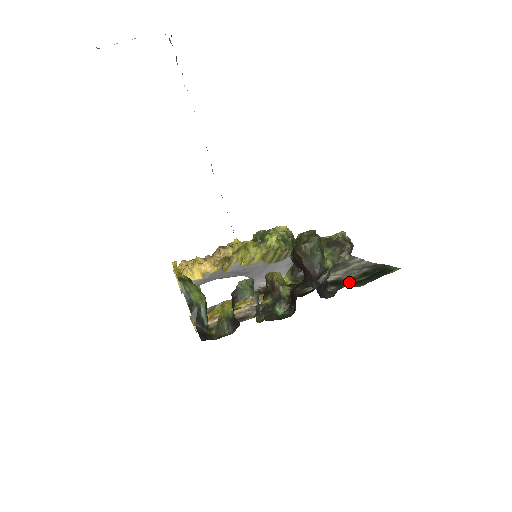
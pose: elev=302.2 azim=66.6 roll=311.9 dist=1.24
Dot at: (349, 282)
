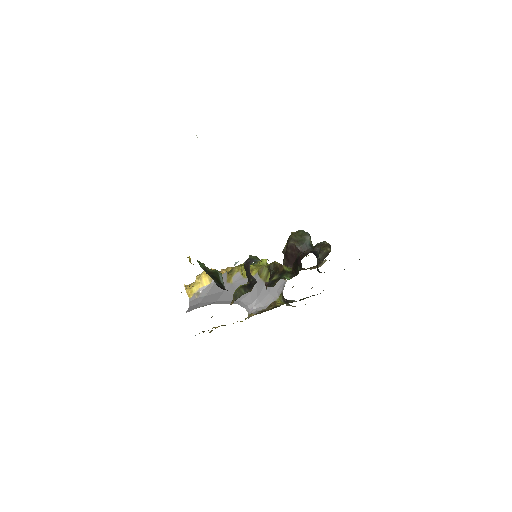
Dot at: occluded
